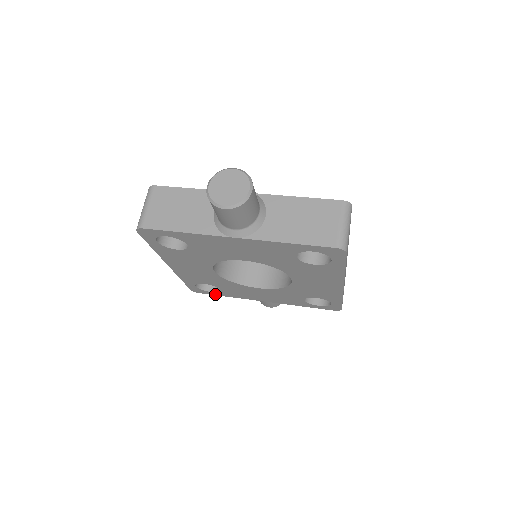
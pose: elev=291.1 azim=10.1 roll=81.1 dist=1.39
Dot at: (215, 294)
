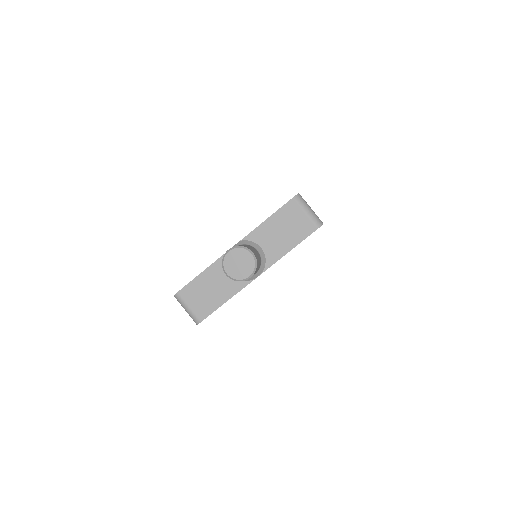
Dot at: occluded
